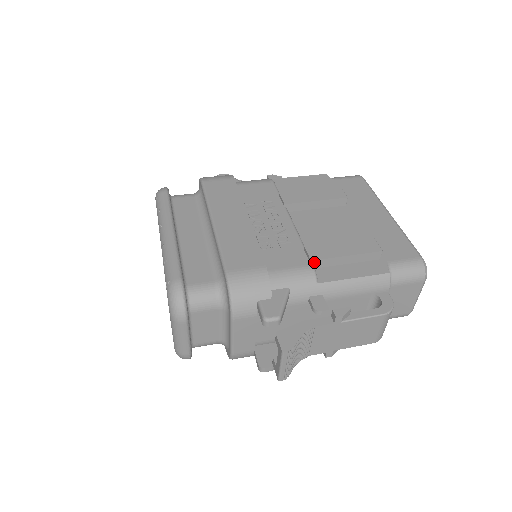
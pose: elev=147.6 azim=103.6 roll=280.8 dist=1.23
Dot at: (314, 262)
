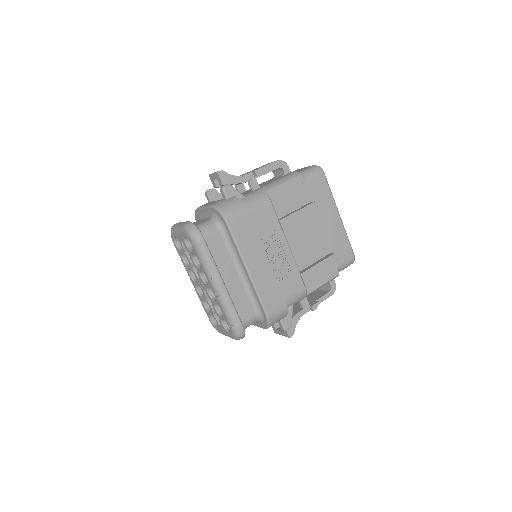
Dot at: (306, 284)
